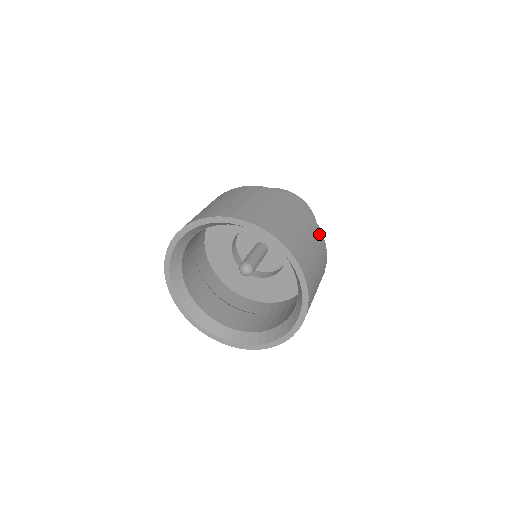
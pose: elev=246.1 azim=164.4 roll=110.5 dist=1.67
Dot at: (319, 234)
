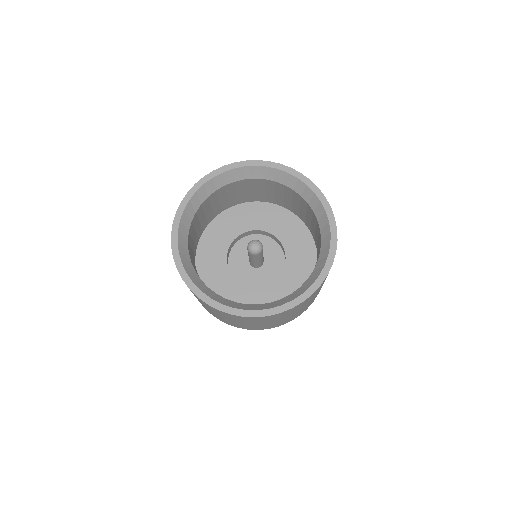
Dot at: occluded
